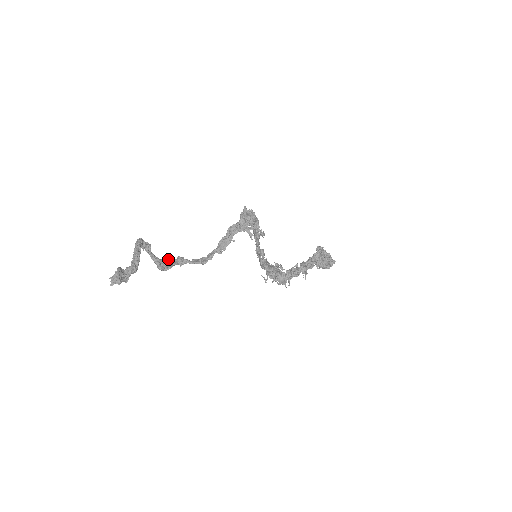
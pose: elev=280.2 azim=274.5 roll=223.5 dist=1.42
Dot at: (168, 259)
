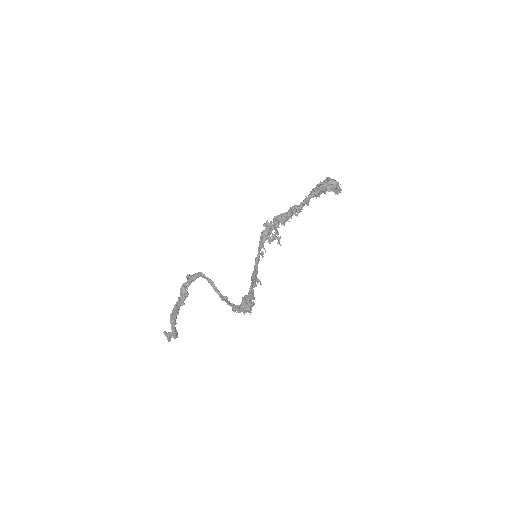
Dot at: occluded
